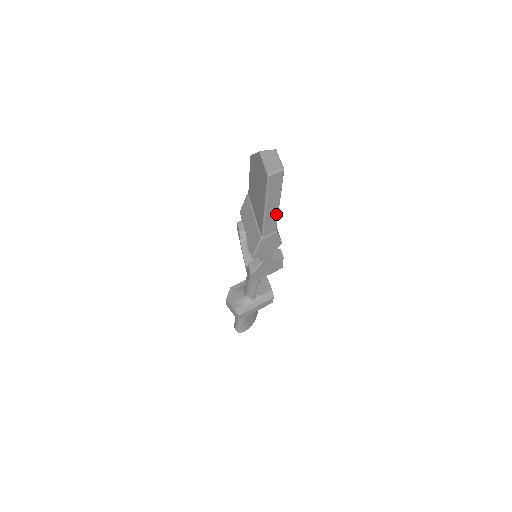
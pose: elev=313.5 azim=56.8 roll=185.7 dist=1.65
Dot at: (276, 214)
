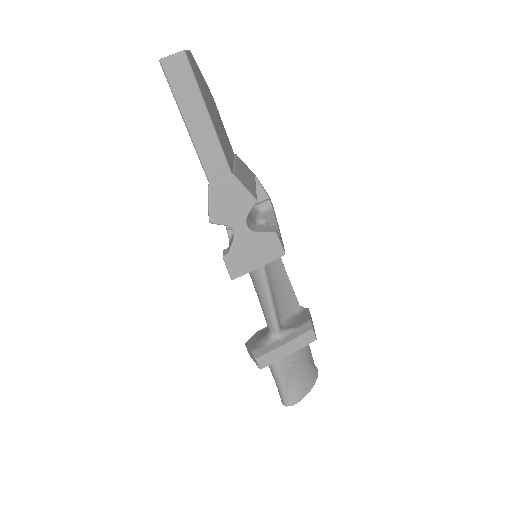
Dot at: (214, 139)
